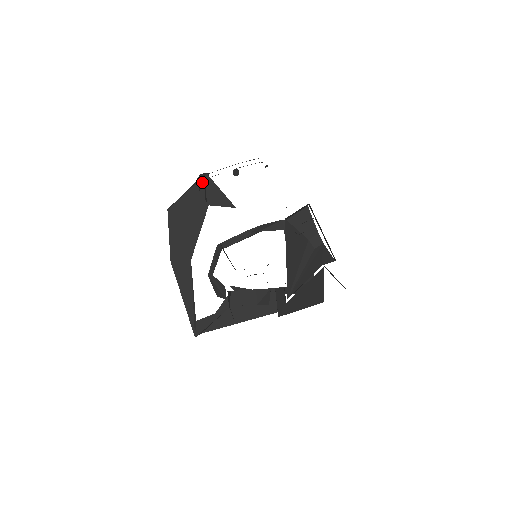
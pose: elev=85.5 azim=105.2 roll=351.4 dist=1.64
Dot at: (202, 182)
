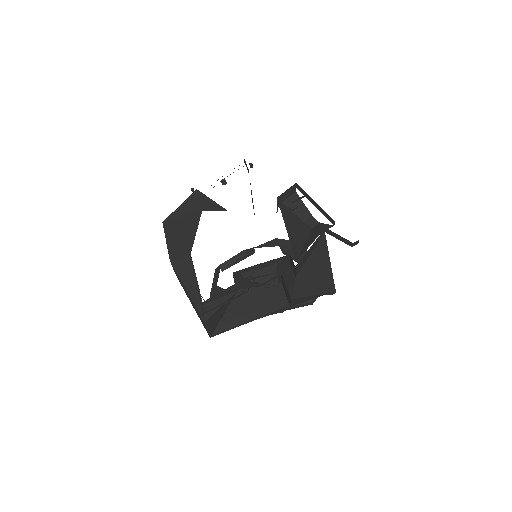
Dot at: (193, 196)
